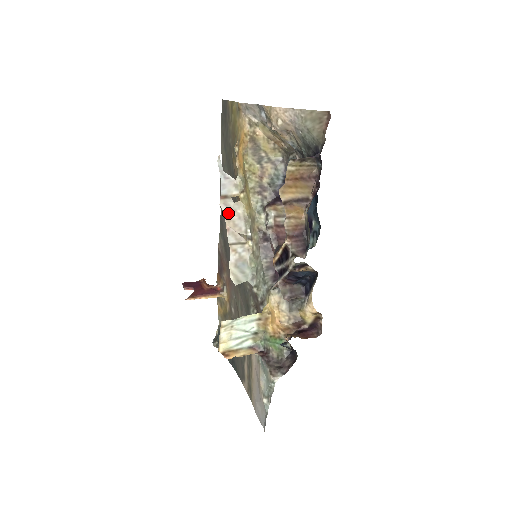
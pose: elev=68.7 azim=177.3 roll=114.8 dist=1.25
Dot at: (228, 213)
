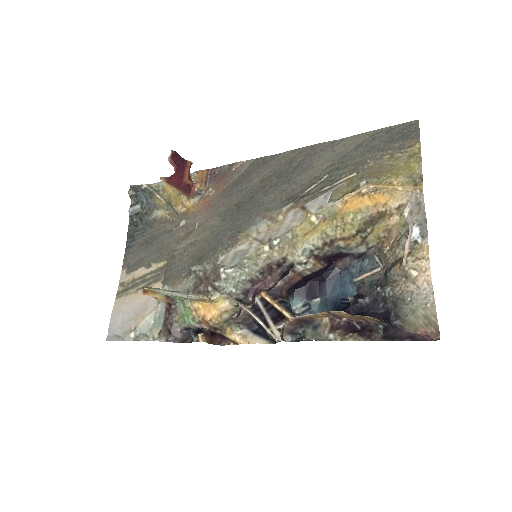
Dot at: (287, 219)
